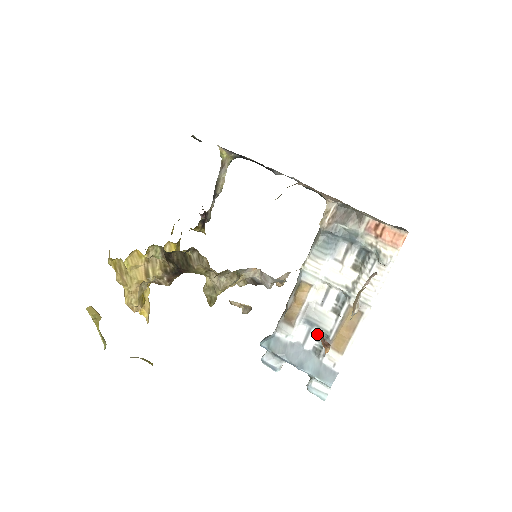
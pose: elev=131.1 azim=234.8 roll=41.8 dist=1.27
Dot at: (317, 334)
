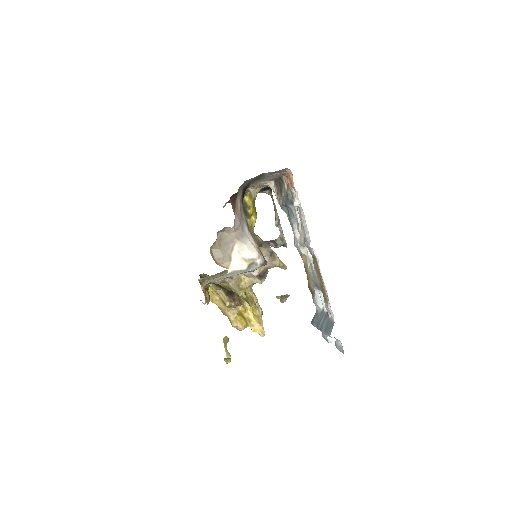
Dot at: (322, 294)
